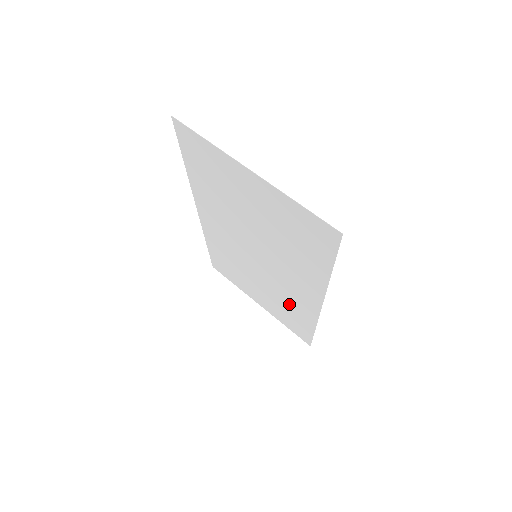
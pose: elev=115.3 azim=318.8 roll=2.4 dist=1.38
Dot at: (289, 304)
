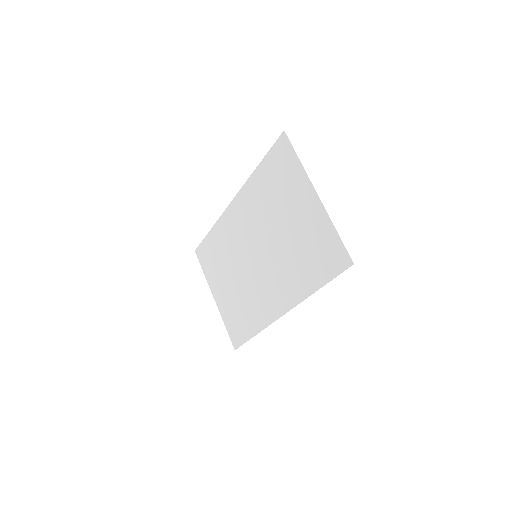
Dot at: (250, 306)
